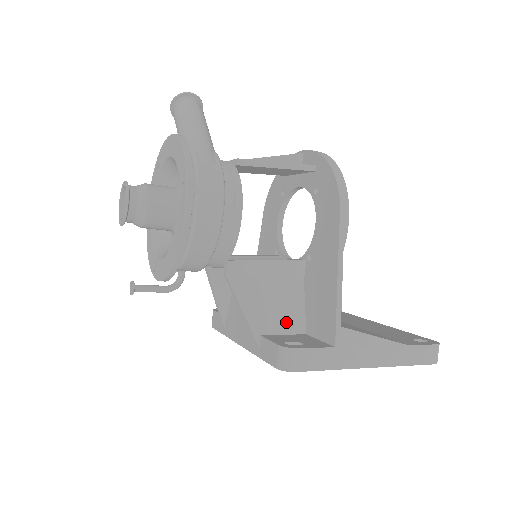
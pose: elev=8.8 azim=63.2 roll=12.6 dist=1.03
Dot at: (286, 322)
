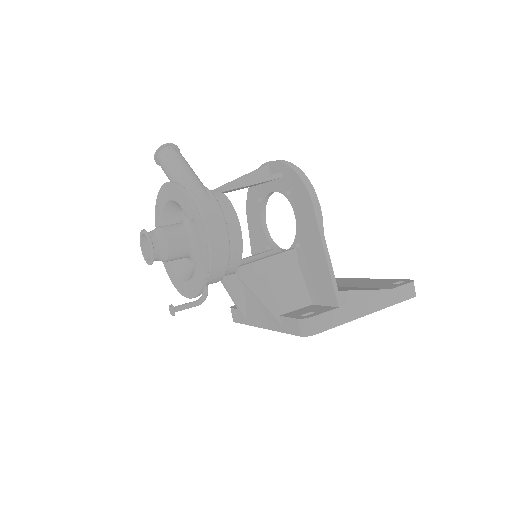
Dot at: (295, 300)
